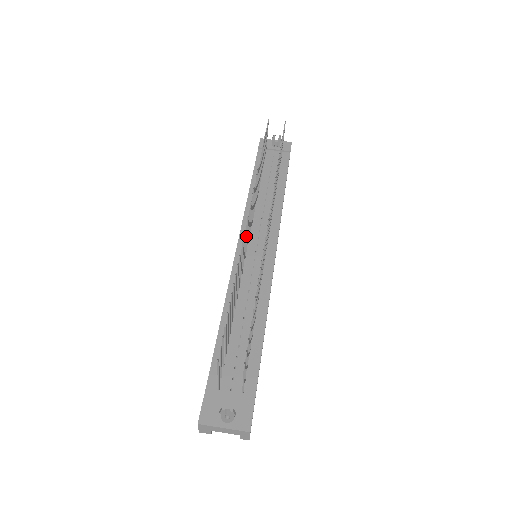
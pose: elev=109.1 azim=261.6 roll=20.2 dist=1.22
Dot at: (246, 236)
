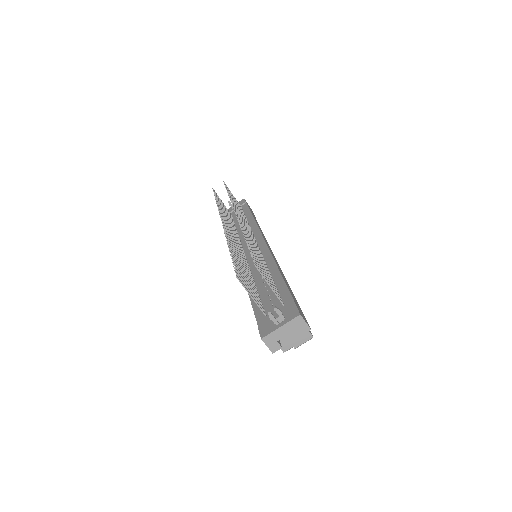
Dot at: occluded
